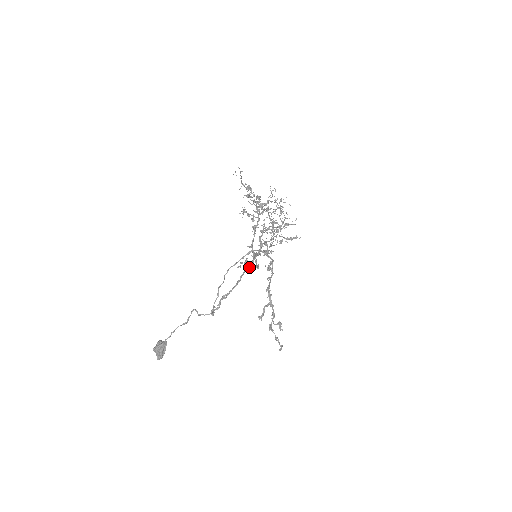
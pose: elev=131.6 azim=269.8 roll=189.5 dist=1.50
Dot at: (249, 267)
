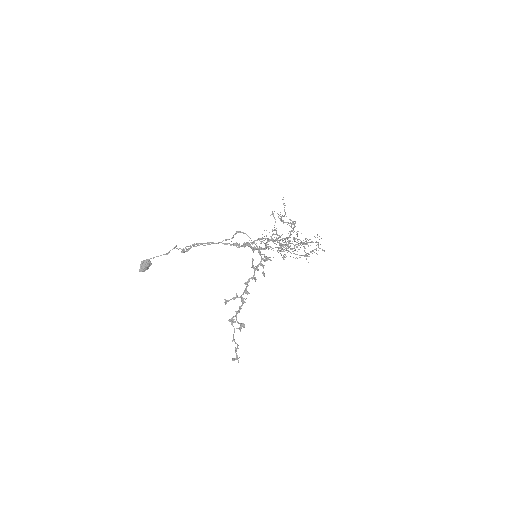
Dot at: (233, 244)
